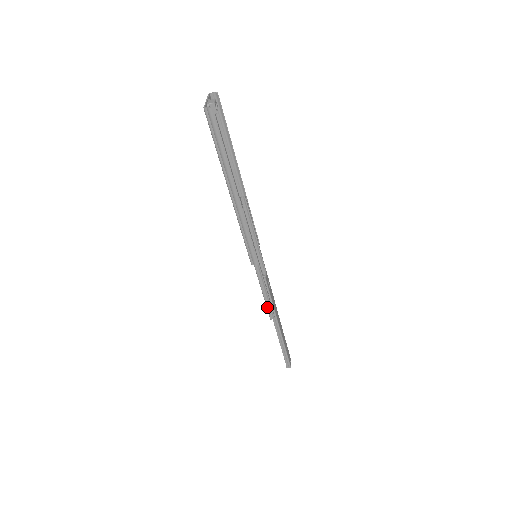
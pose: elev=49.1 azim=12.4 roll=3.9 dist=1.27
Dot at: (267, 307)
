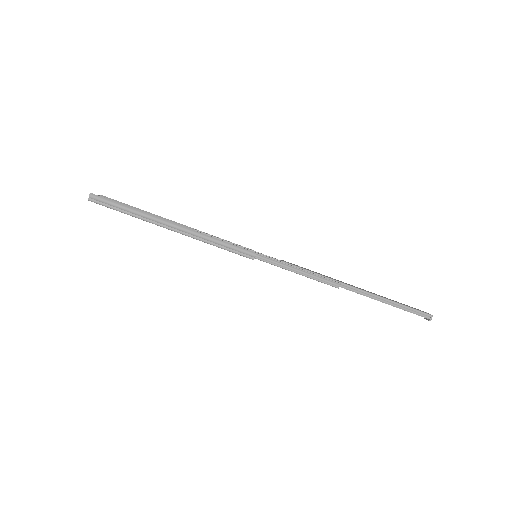
Dot at: (319, 281)
